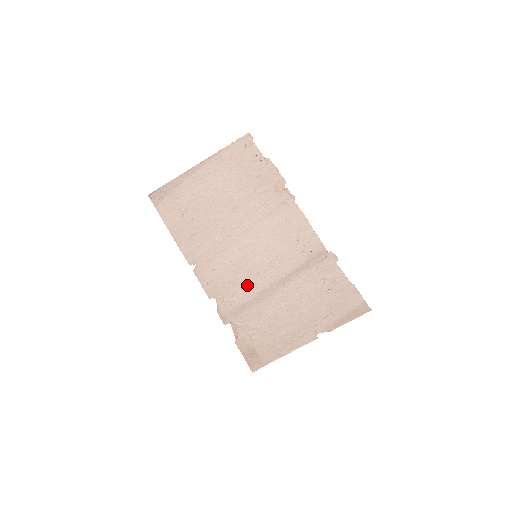
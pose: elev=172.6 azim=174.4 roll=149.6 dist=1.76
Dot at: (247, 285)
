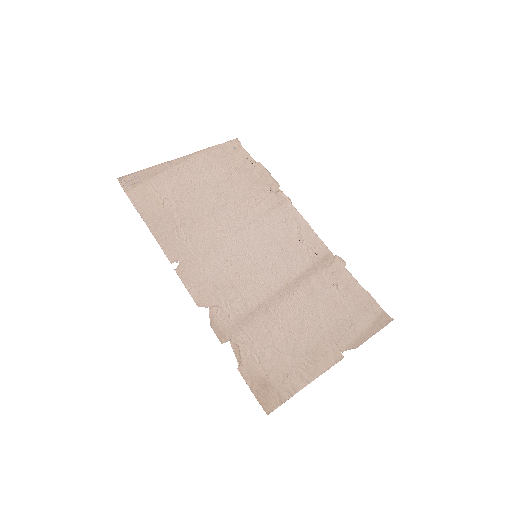
Dot at: (248, 290)
